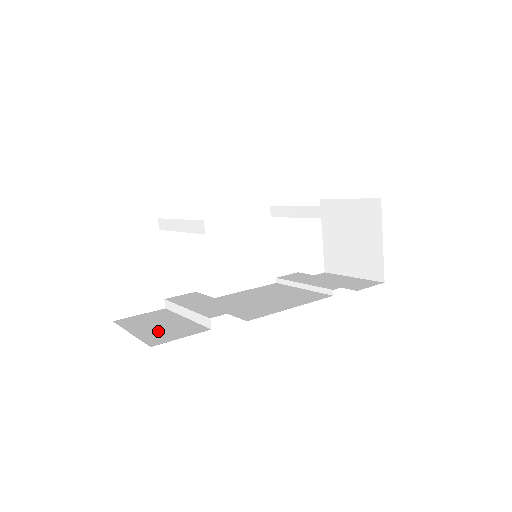
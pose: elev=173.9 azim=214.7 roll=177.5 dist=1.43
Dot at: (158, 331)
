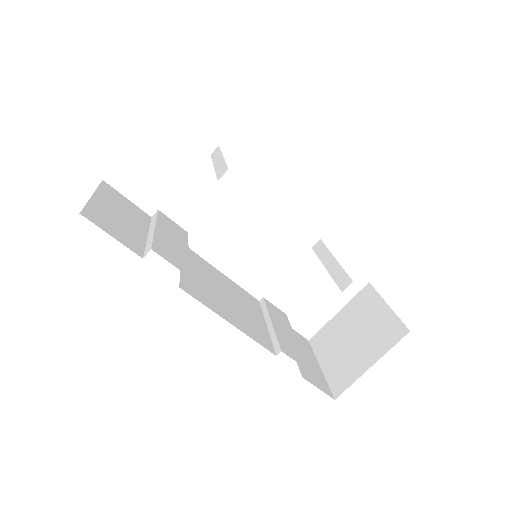
Dot at: (110, 216)
